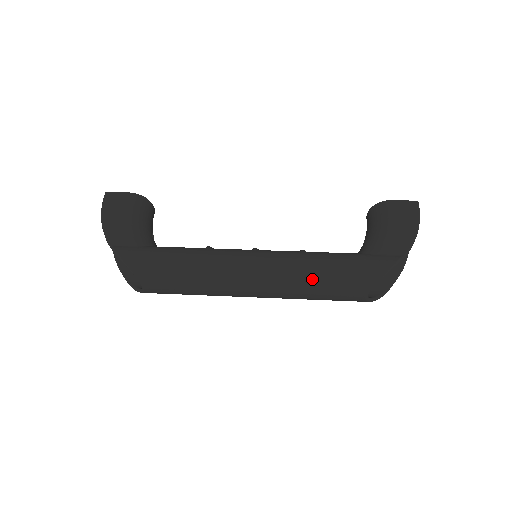
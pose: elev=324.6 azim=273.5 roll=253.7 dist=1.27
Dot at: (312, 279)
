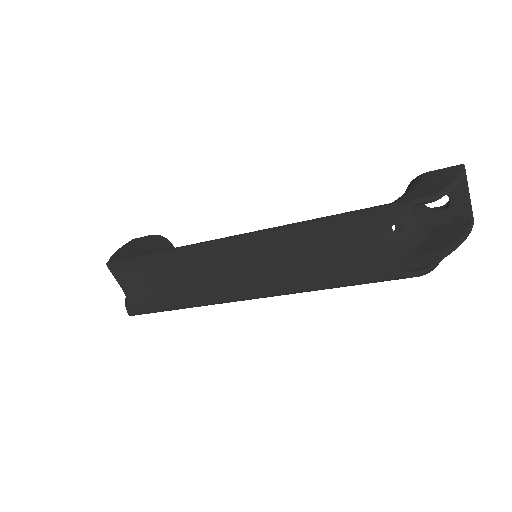
Dot at: (301, 242)
